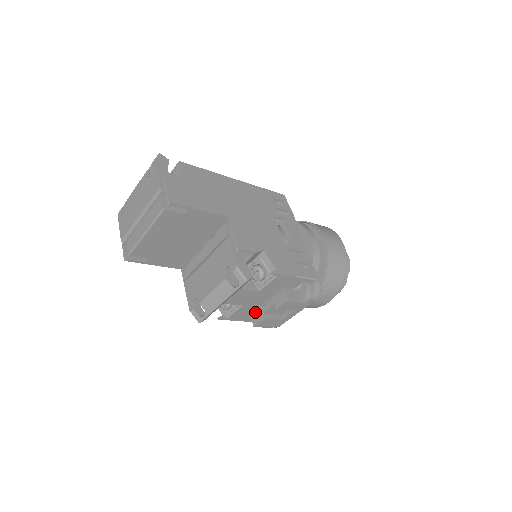
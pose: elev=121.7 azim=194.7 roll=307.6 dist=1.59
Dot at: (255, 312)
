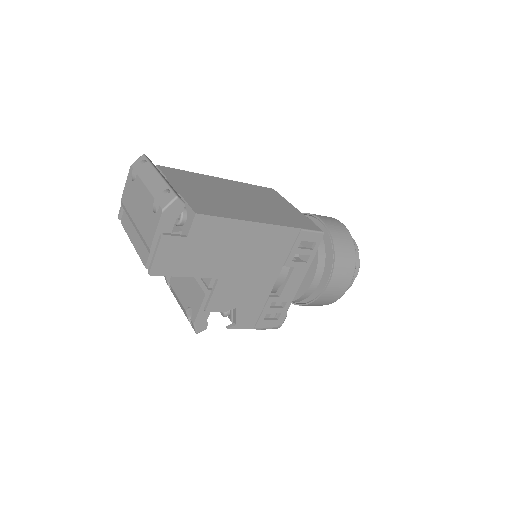
Dot at: occluded
